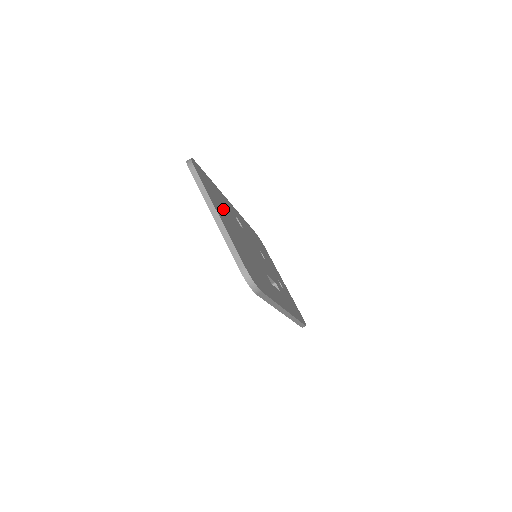
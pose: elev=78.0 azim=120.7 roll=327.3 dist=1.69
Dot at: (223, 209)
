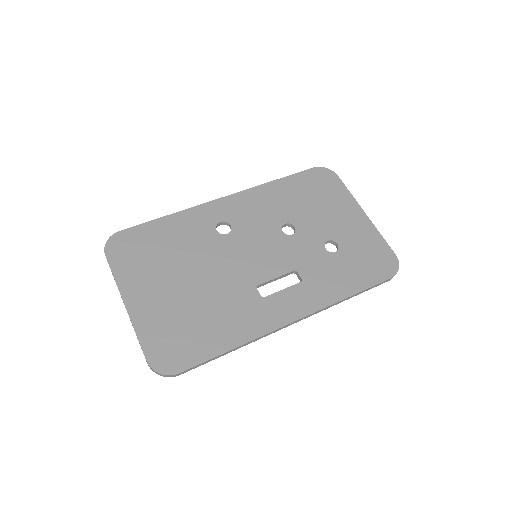
Dot at: (162, 264)
